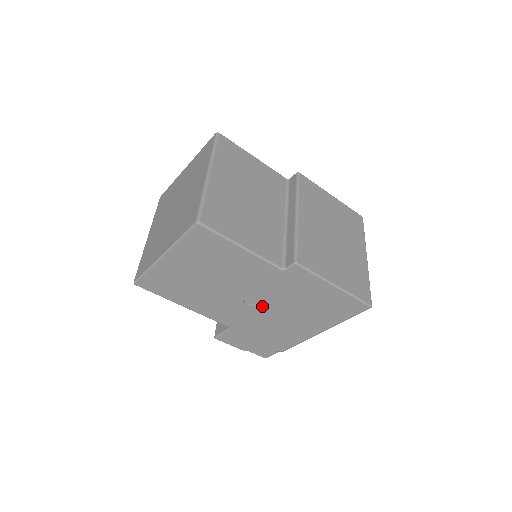
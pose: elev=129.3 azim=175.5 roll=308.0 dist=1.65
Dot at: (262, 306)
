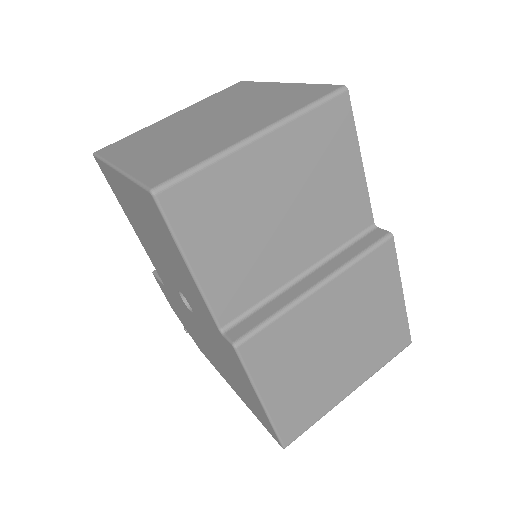
Dot at: (193, 315)
